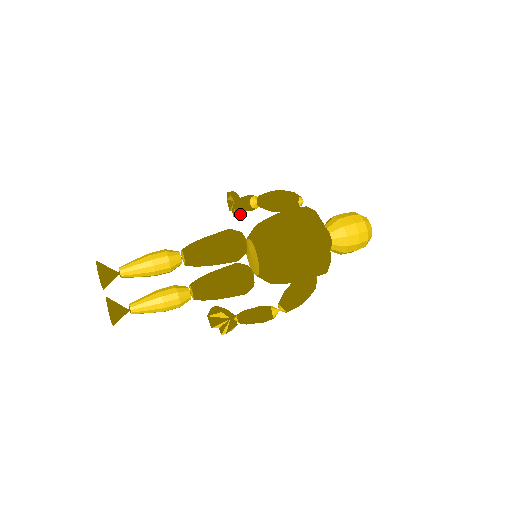
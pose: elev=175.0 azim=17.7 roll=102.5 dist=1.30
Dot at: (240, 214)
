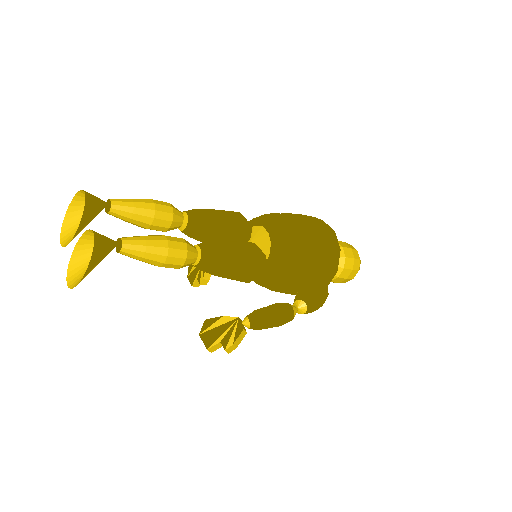
Dot at: (207, 281)
